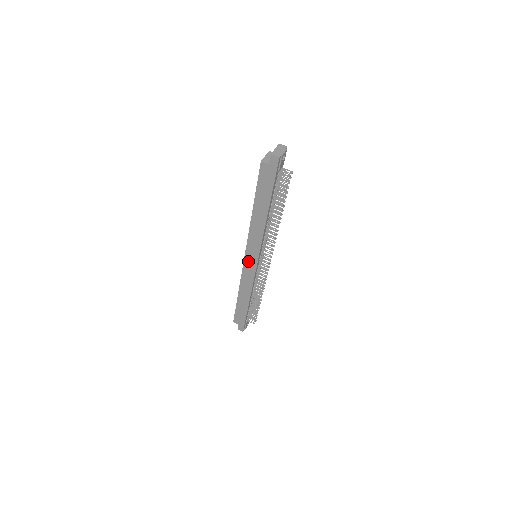
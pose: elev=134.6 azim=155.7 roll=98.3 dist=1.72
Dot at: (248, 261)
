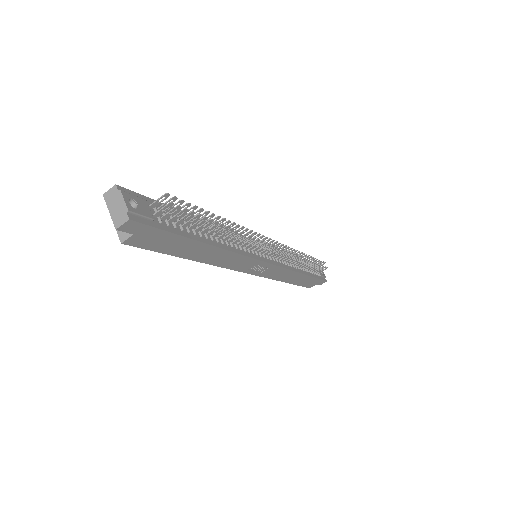
Dot at: (257, 271)
